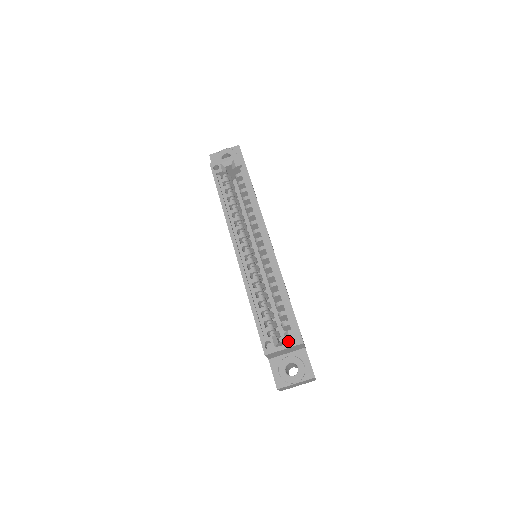
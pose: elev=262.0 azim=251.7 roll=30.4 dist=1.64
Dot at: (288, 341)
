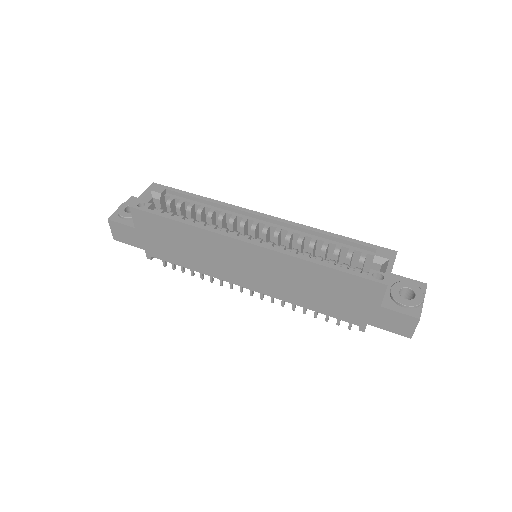
Dot at: (385, 262)
